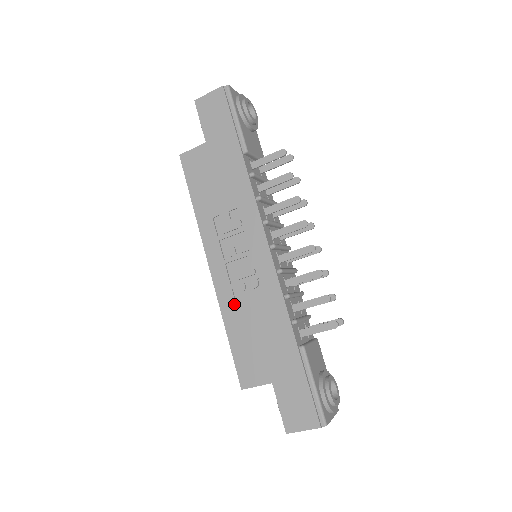
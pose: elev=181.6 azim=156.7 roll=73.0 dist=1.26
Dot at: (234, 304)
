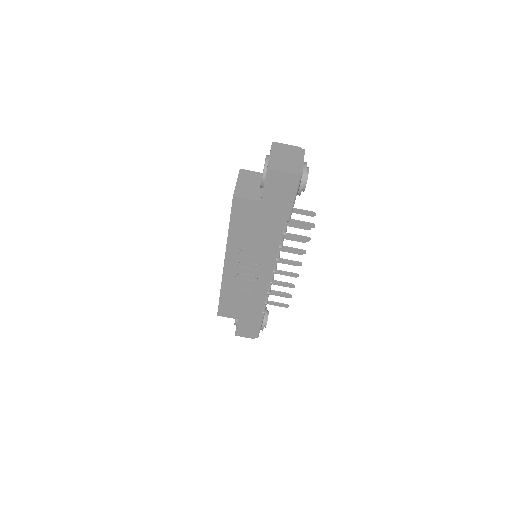
Dot at: (232, 286)
